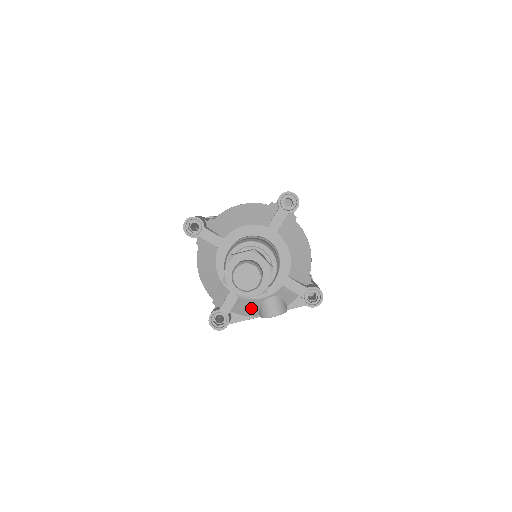
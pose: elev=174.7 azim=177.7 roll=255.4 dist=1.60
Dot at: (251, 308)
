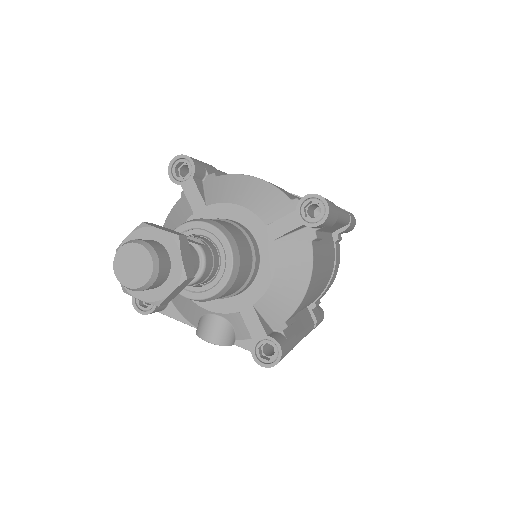
Dot at: (191, 312)
